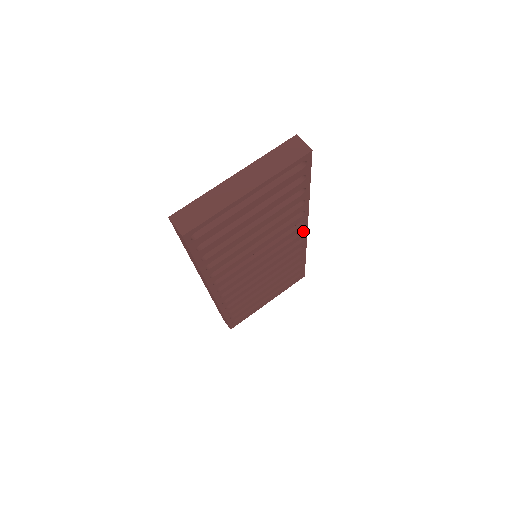
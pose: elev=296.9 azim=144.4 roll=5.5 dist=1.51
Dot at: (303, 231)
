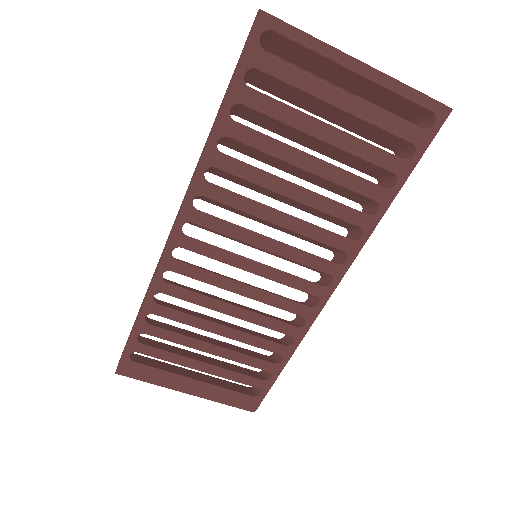
Dot at: (330, 283)
